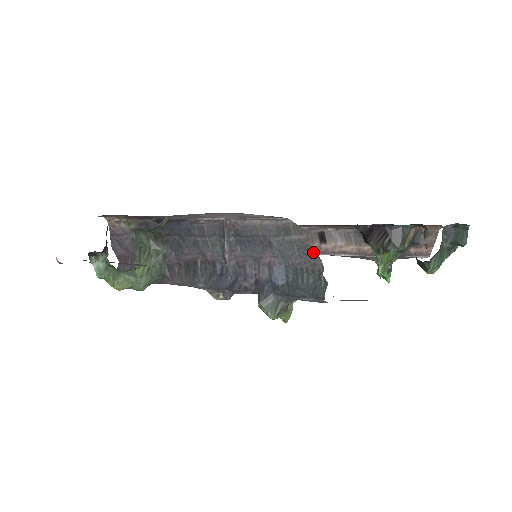
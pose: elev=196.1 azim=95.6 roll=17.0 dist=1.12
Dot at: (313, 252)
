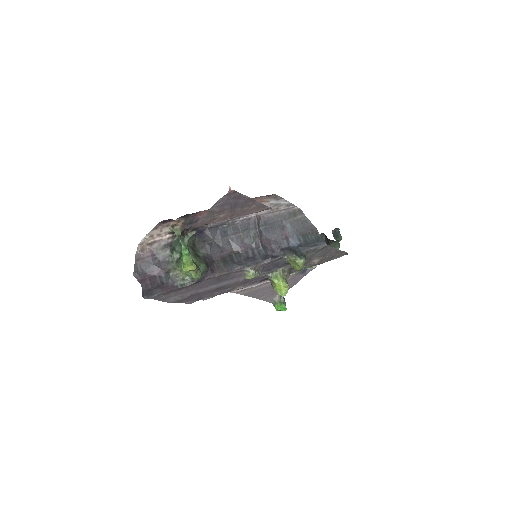
Dot at: (310, 223)
